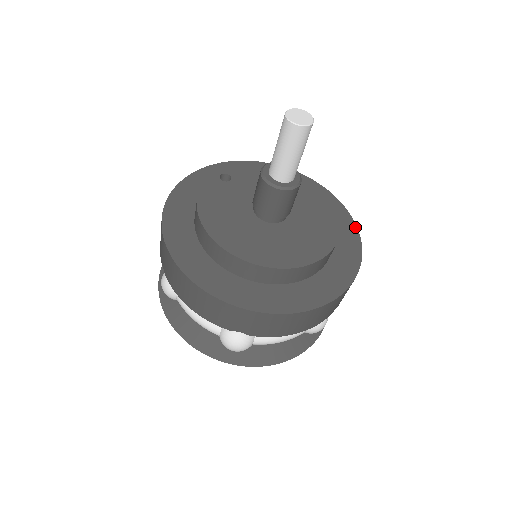
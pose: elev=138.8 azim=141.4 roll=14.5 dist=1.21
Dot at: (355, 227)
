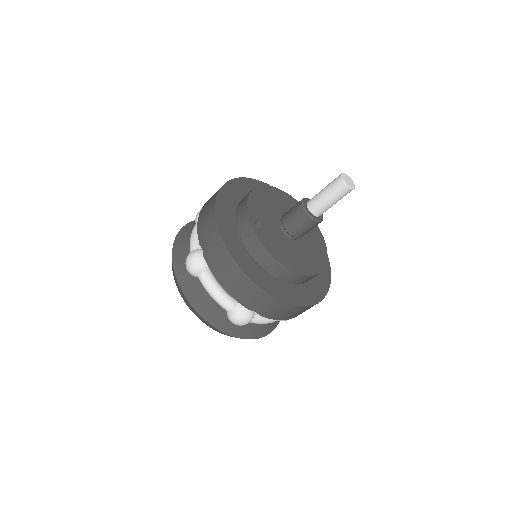
Dot at: occluded
